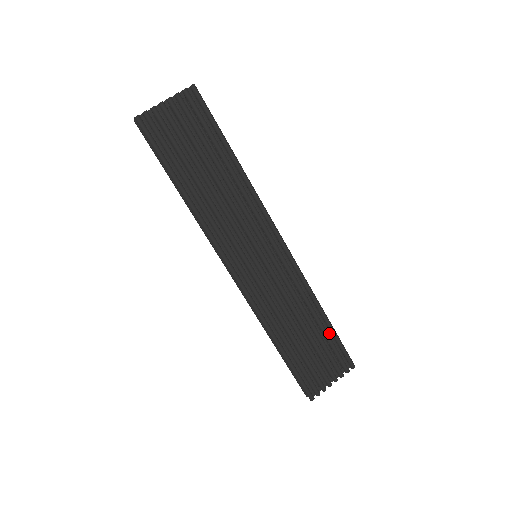
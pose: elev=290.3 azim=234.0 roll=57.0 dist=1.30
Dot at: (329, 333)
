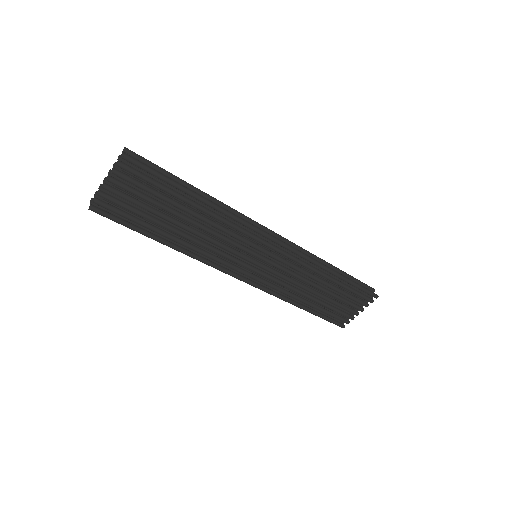
Dot at: occluded
